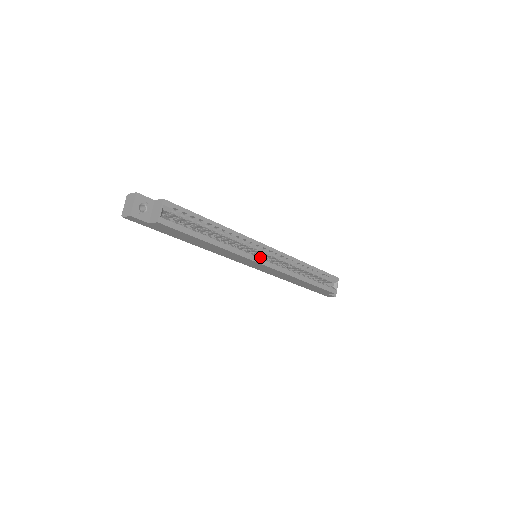
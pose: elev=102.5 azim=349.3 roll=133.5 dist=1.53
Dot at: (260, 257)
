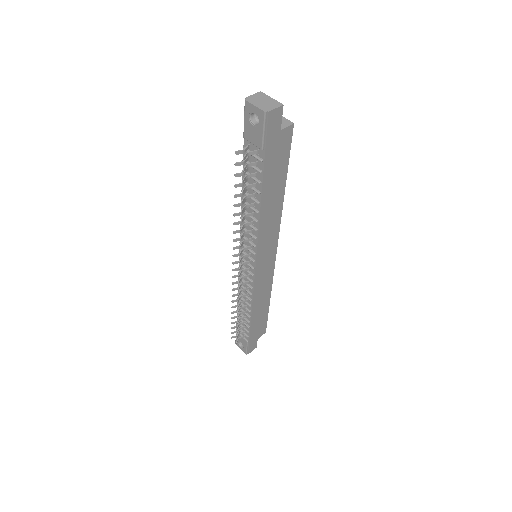
Dot at: occluded
